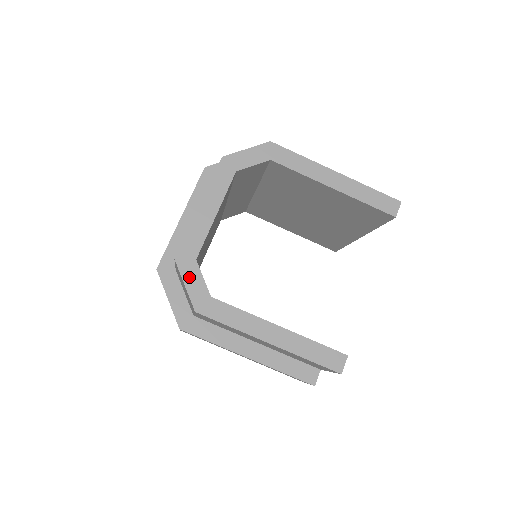
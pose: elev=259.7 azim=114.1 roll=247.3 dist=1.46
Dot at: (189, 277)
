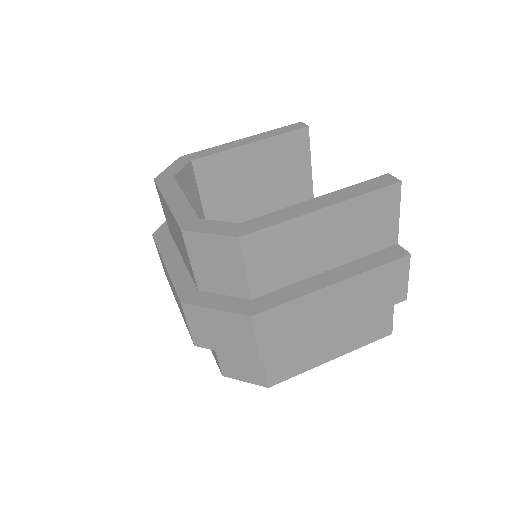
Dot at: (207, 228)
